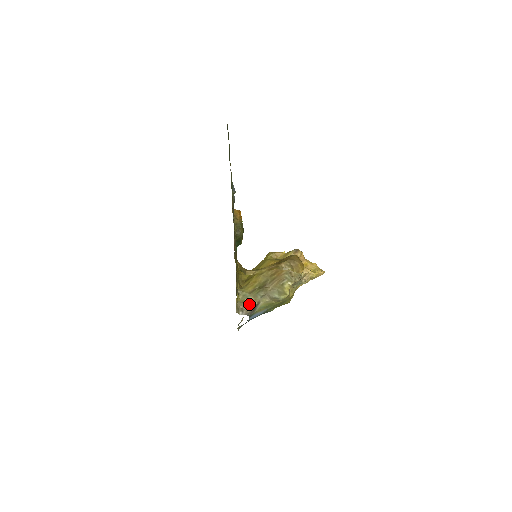
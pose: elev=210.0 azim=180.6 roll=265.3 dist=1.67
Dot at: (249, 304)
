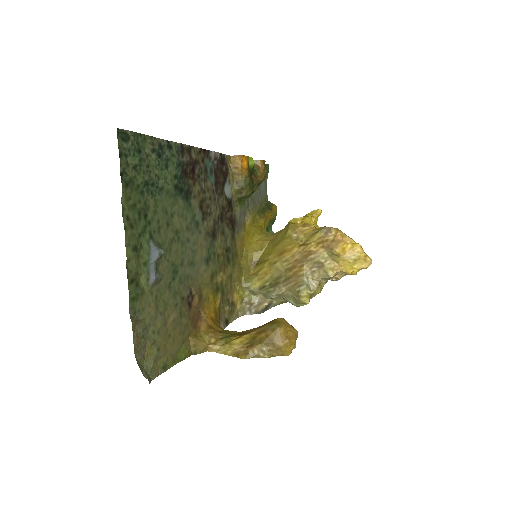
Dot at: (258, 303)
